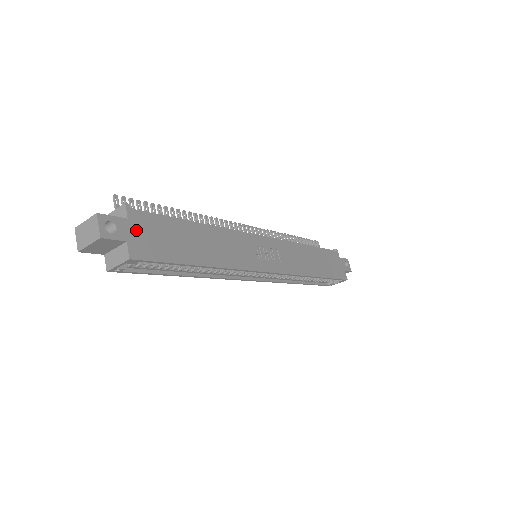
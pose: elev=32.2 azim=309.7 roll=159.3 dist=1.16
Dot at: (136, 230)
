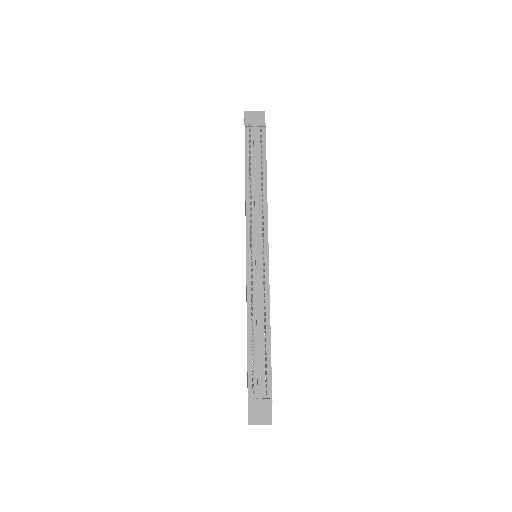
Dot at: occluded
